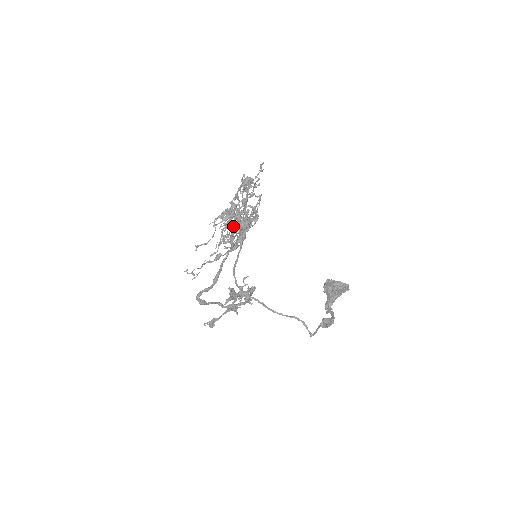
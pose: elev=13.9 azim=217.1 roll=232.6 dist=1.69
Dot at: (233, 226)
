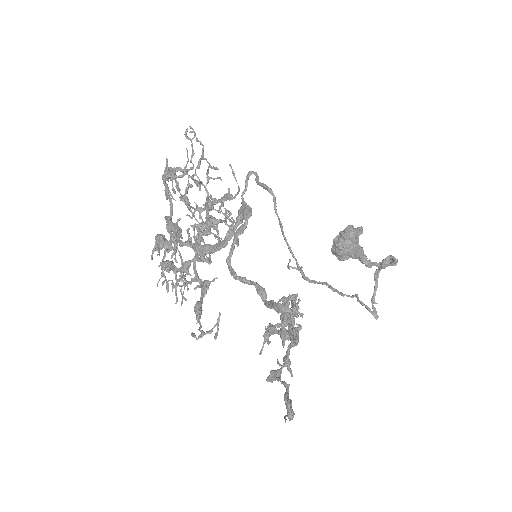
Dot at: (174, 266)
